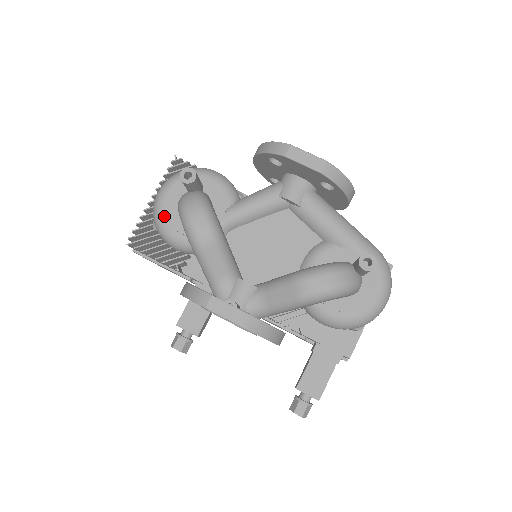
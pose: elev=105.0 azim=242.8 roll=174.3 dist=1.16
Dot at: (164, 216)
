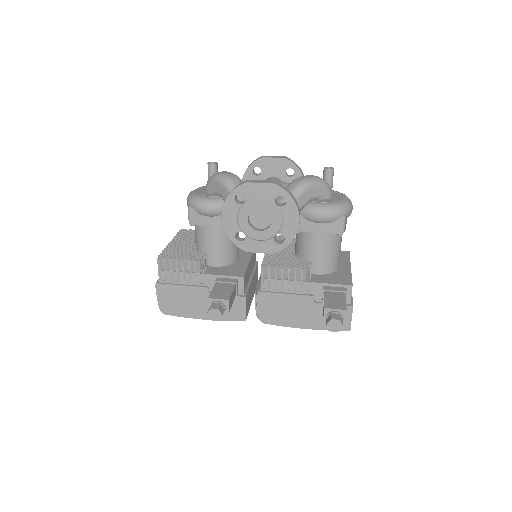
Dot at: (197, 194)
